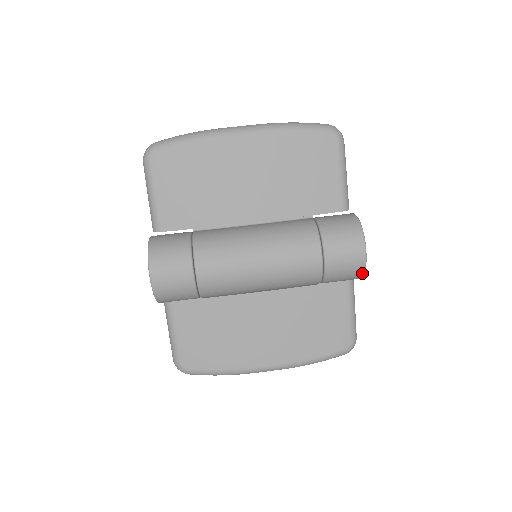
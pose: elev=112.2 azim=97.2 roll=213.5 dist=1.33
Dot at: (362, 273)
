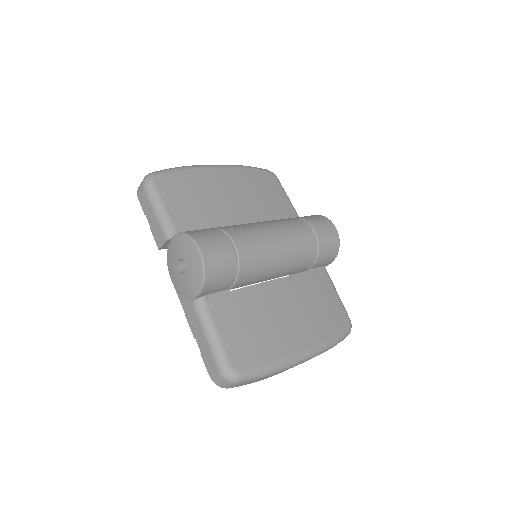
Dot at: (338, 247)
